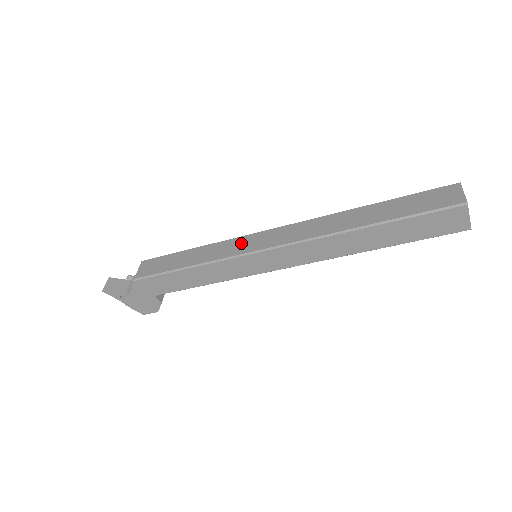
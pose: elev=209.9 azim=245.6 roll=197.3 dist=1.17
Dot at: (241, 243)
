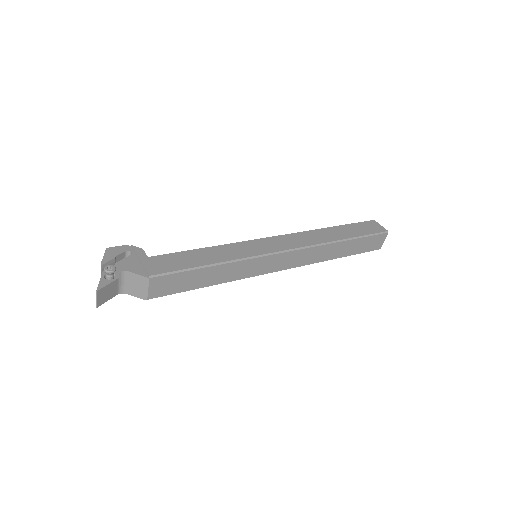
Dot at: (258, 265)
